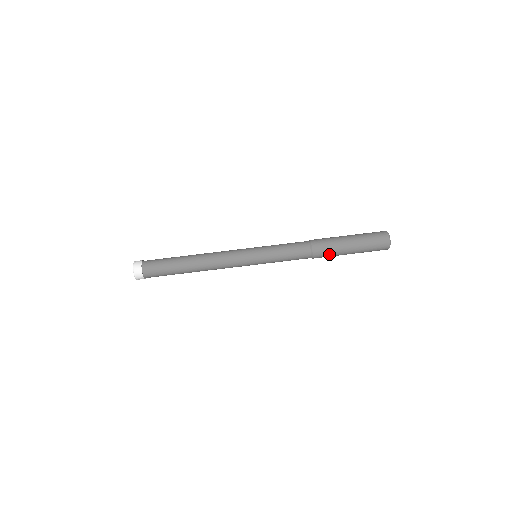
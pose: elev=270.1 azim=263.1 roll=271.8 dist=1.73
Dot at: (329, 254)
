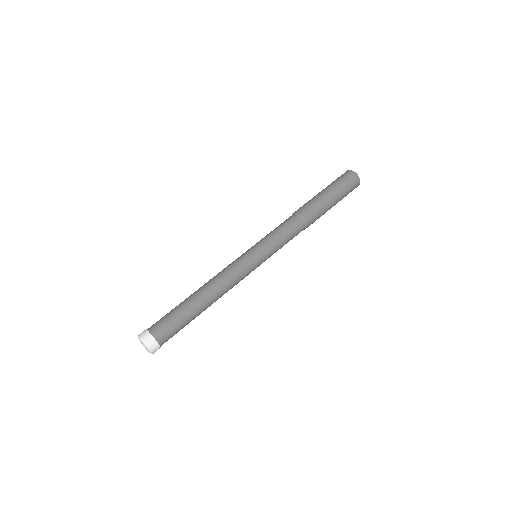
Dot at: (316, 210)
